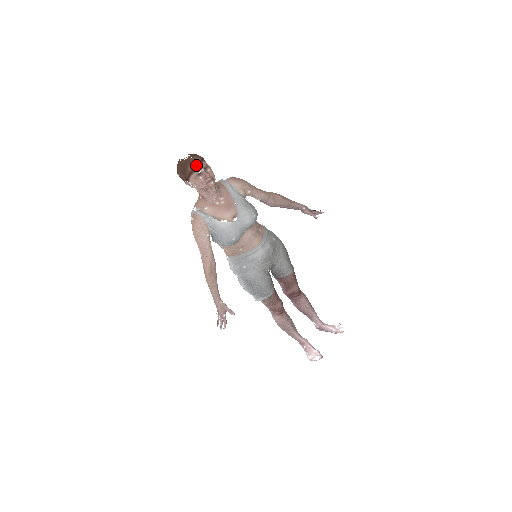
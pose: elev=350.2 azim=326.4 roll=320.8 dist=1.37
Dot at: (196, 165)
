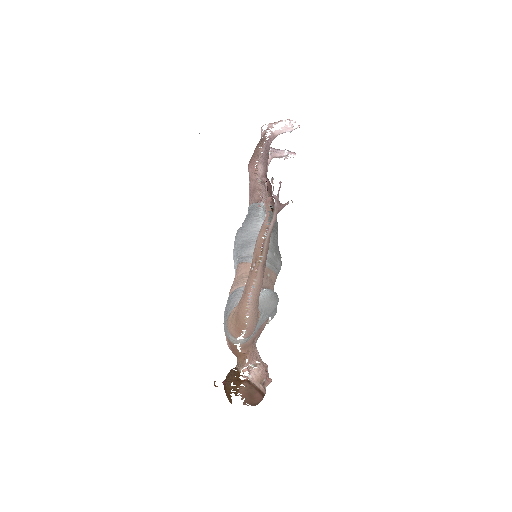
Dot at: occluded
